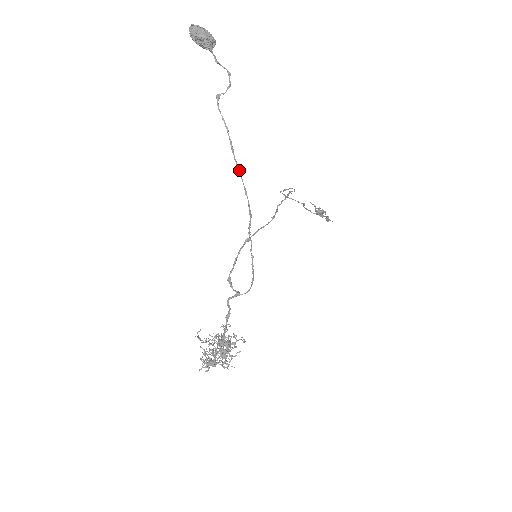
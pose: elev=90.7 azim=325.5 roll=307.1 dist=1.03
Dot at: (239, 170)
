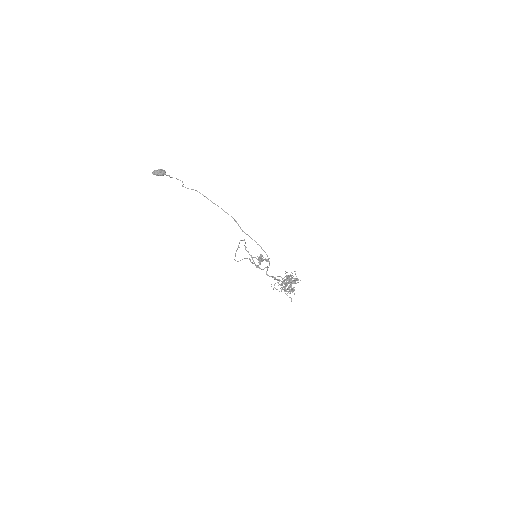
Dot at: (215, 204)
